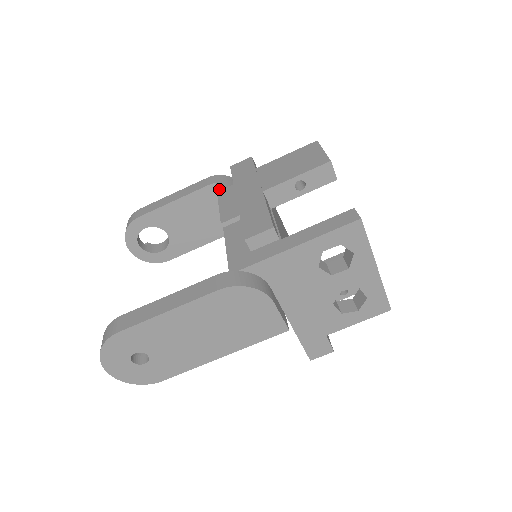
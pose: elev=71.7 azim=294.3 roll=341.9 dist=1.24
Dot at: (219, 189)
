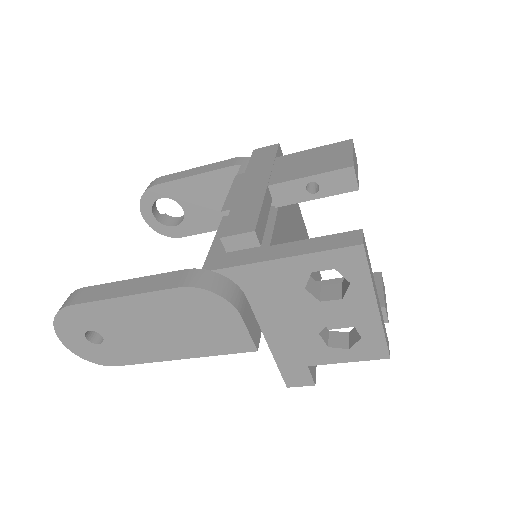
Dot at: (240, 173)
